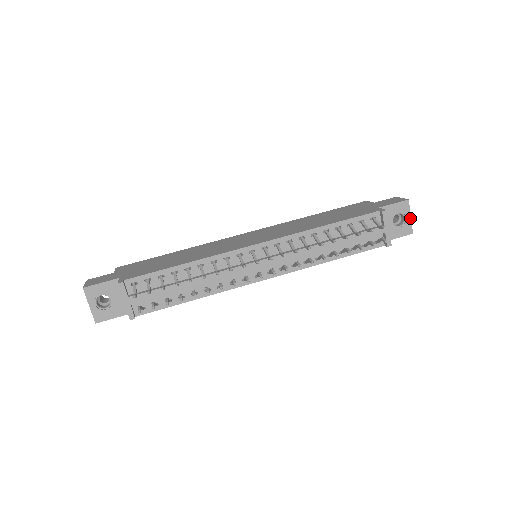
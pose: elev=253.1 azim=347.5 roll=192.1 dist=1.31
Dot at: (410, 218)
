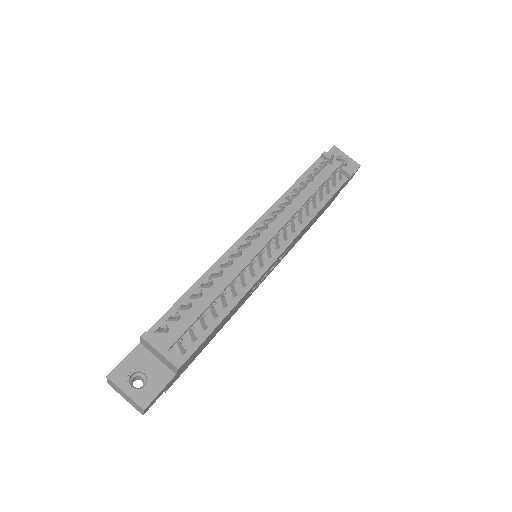
Dot at: (348, 157)
